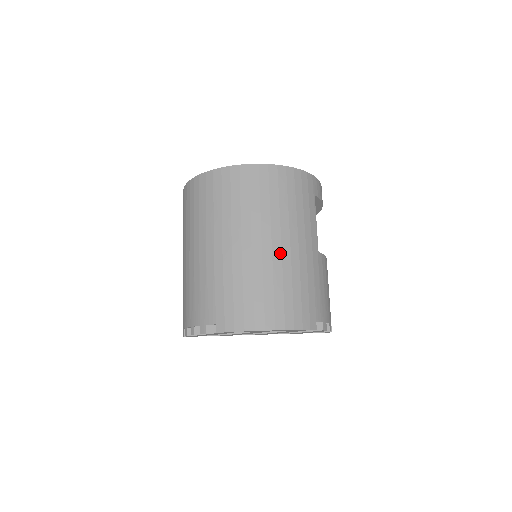
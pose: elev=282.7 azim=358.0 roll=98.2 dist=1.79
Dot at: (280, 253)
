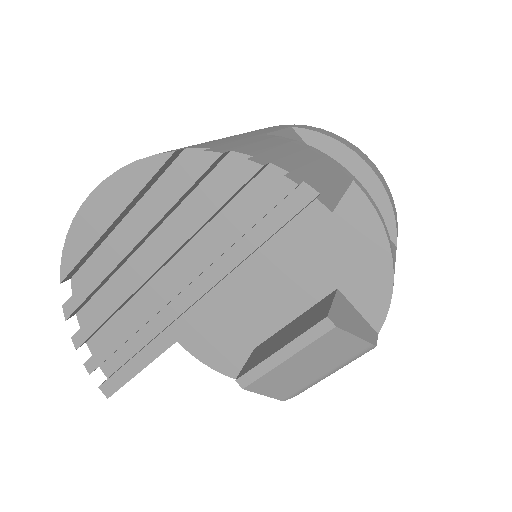
Dot at: occluded
